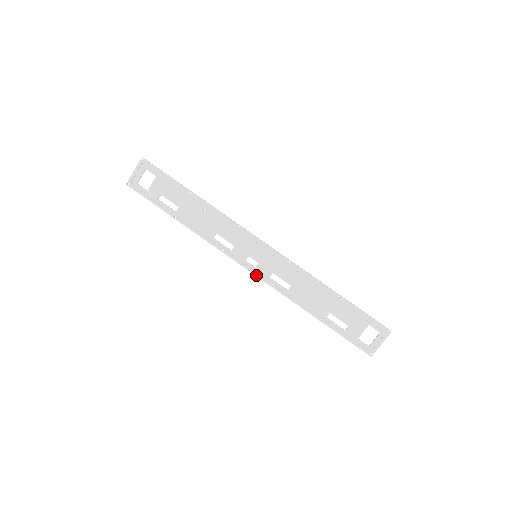
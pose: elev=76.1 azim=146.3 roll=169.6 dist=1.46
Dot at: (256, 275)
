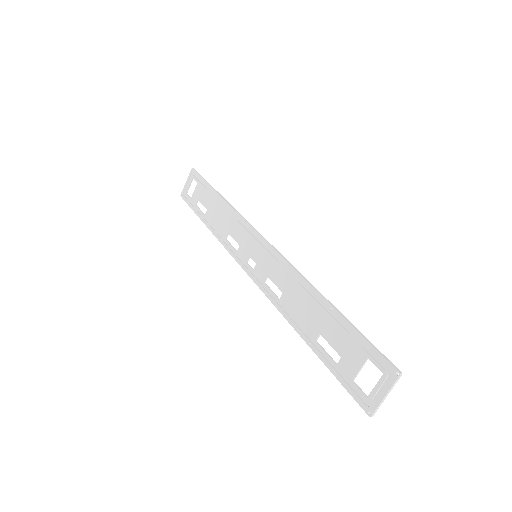
Dot at: (253, 280)
